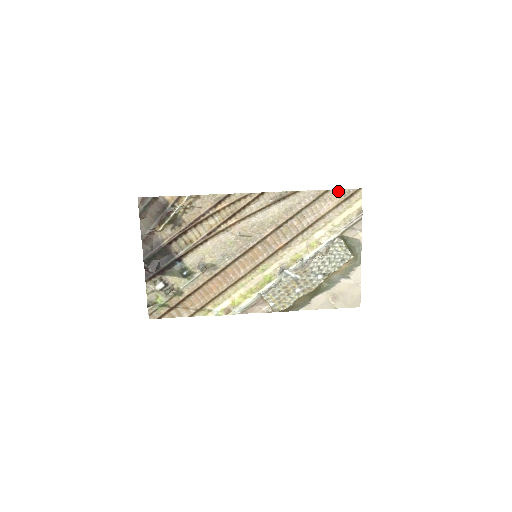
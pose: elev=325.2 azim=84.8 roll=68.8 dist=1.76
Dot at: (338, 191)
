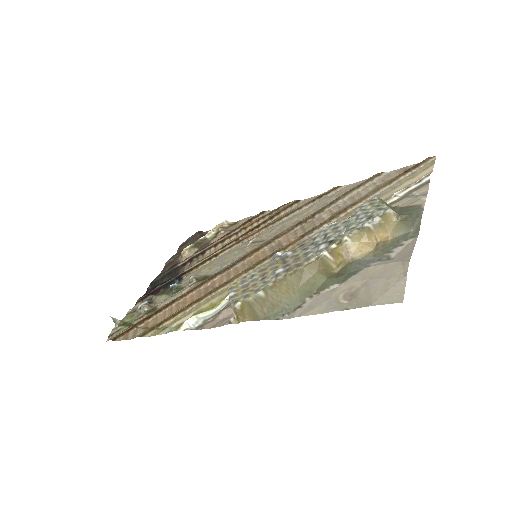
Dot at: (397, 171)
